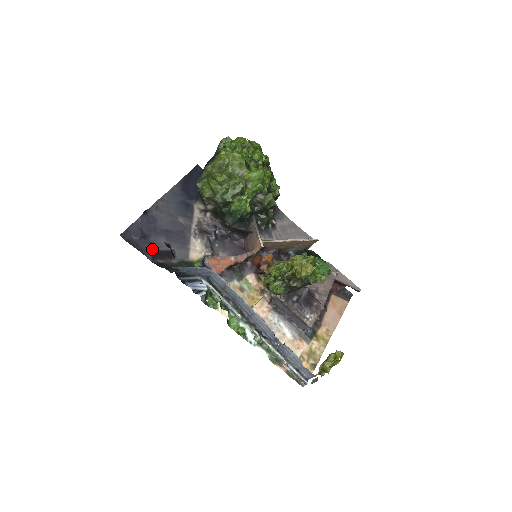
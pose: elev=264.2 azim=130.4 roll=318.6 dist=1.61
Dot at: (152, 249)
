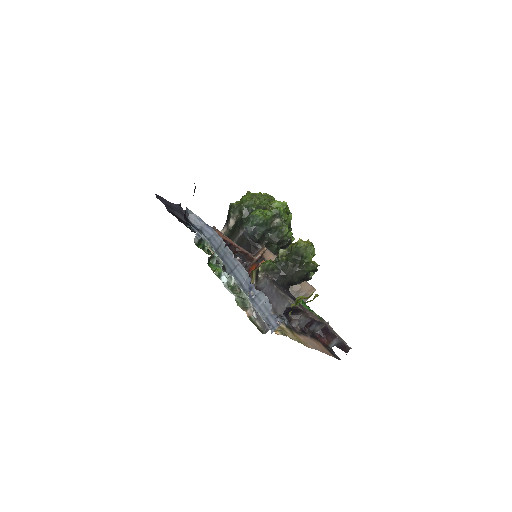
Dot at: (172, 212)
